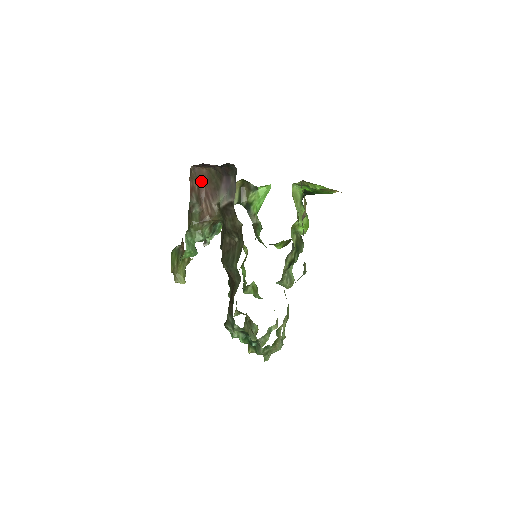
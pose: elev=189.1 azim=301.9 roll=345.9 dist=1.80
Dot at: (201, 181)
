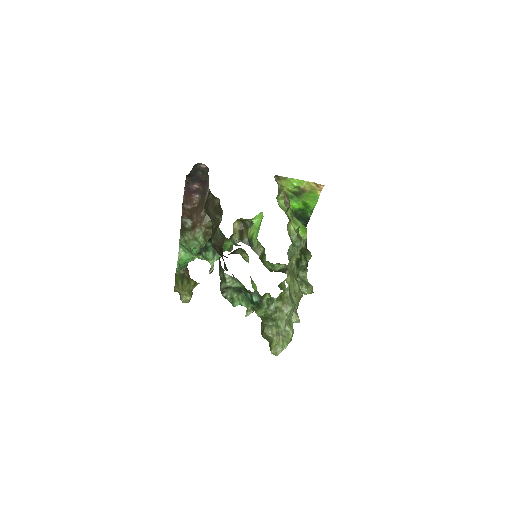
Dot at: (193, 211)
